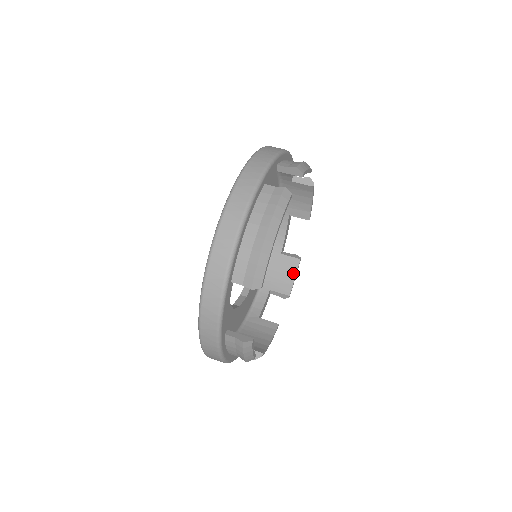
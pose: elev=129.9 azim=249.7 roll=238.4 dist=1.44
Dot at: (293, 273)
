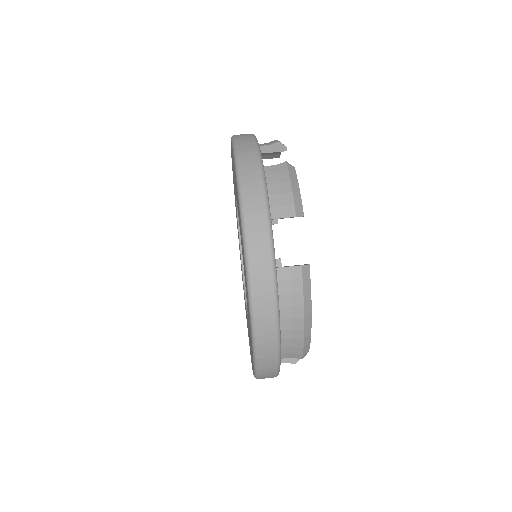
Dot at: occluded
